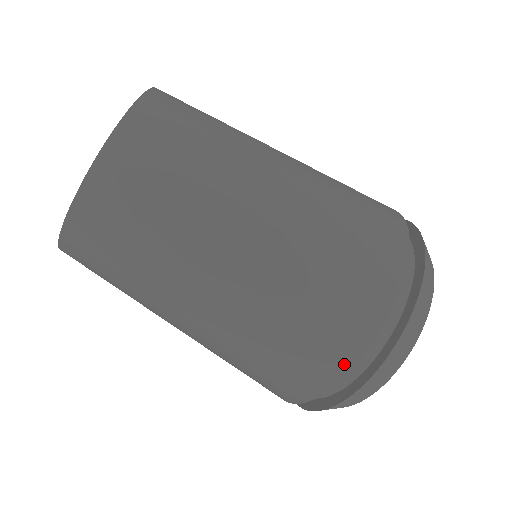
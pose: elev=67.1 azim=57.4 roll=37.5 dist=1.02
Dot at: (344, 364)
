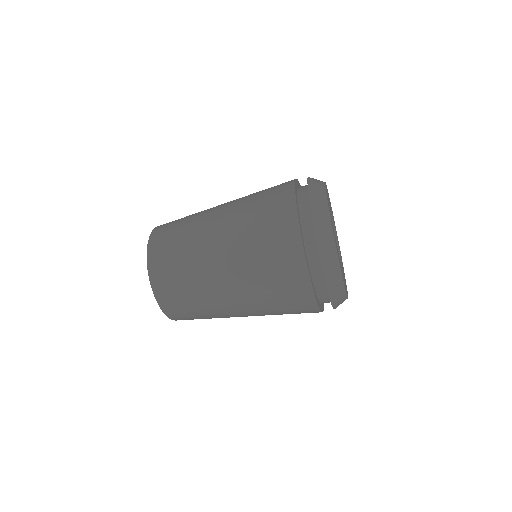
Dot at: (304, 275)
